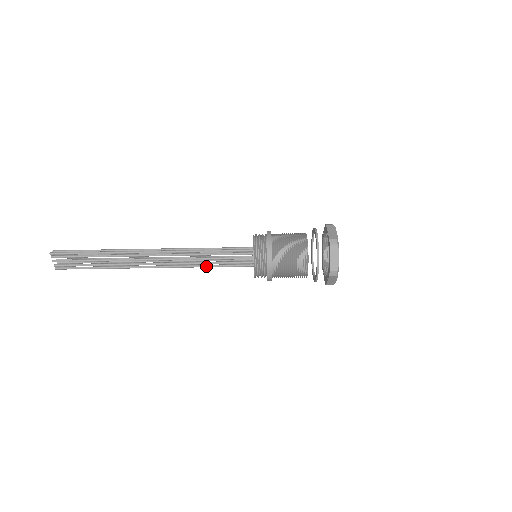
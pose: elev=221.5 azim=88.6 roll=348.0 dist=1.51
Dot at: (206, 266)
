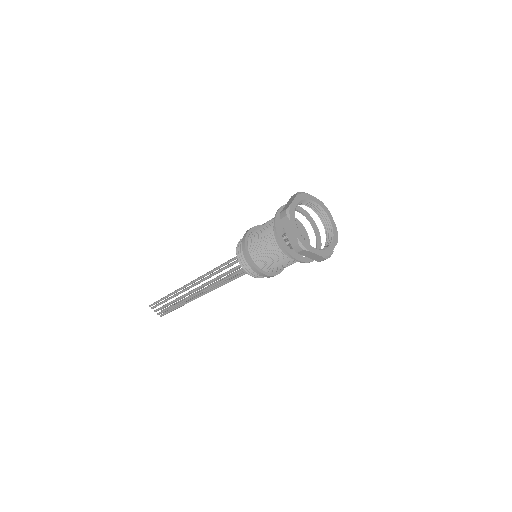
Dot at: (229, 281)
